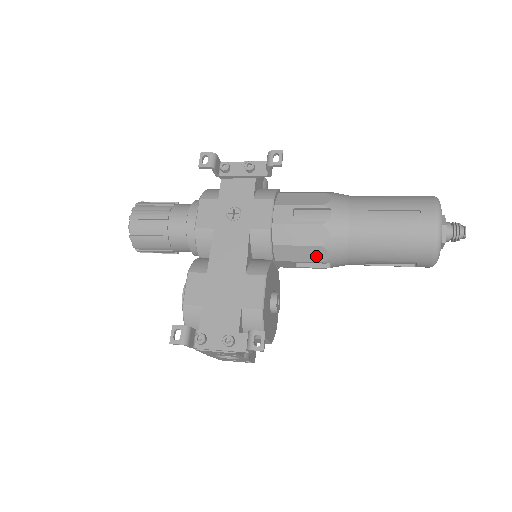
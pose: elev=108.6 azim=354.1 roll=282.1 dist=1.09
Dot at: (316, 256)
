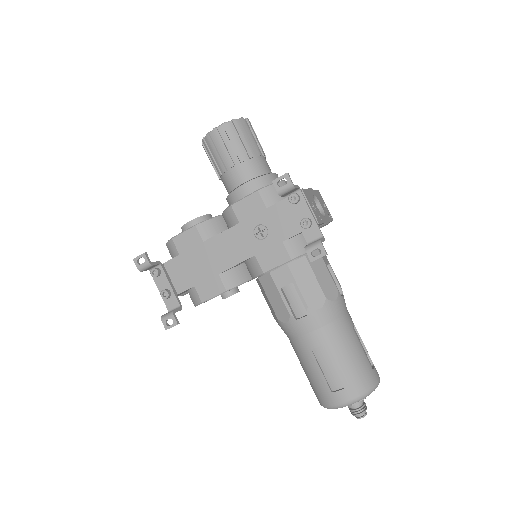
Dot at: (273, 313)
